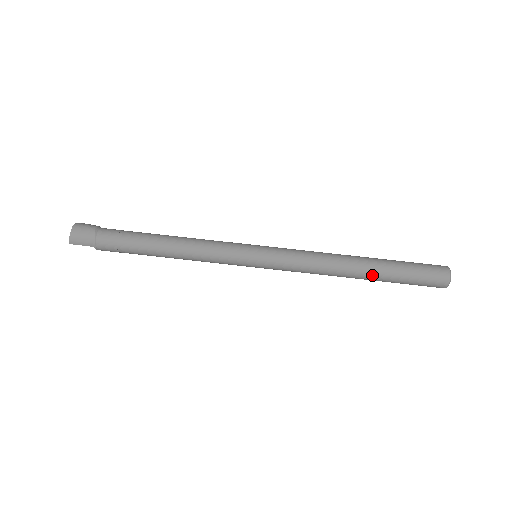
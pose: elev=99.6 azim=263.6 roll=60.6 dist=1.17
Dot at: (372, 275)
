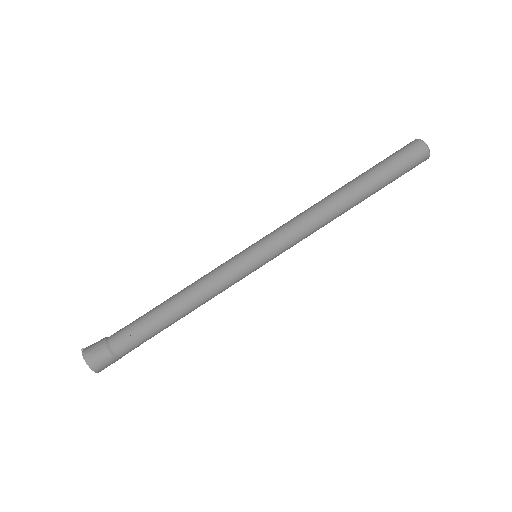
Dot at: occluded
